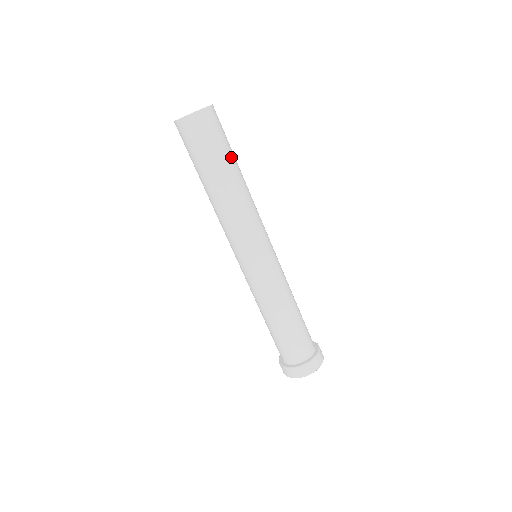
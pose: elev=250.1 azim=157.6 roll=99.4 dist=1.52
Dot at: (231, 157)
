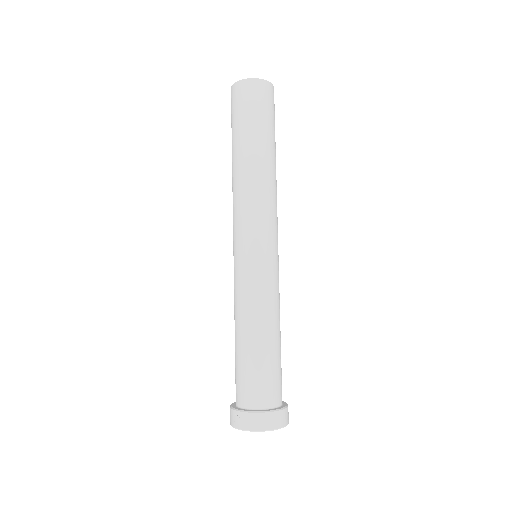
Dot at: occluded
